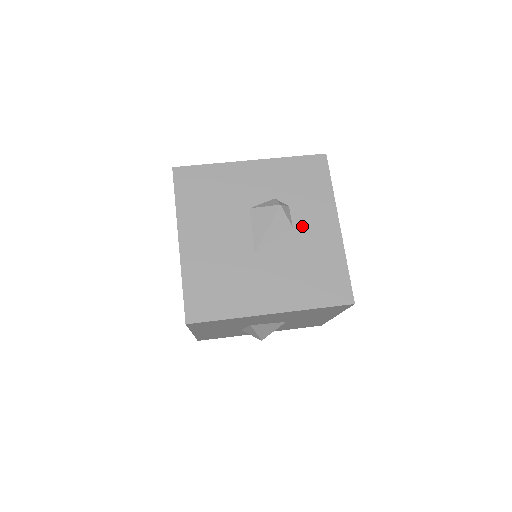
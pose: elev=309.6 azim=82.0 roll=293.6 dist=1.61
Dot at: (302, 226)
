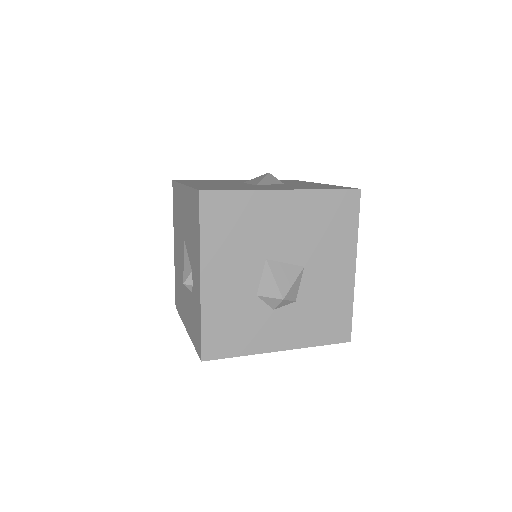
Dot at: occluded
